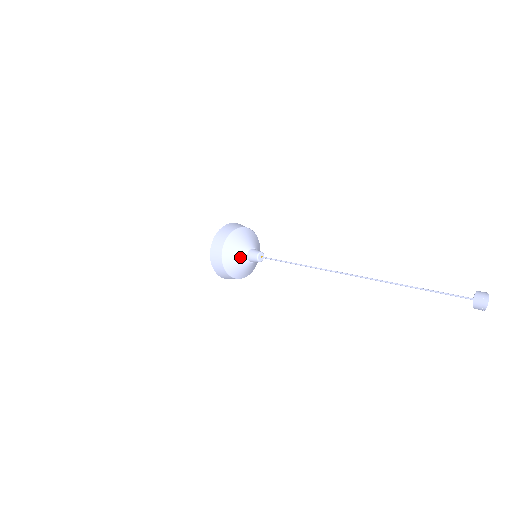
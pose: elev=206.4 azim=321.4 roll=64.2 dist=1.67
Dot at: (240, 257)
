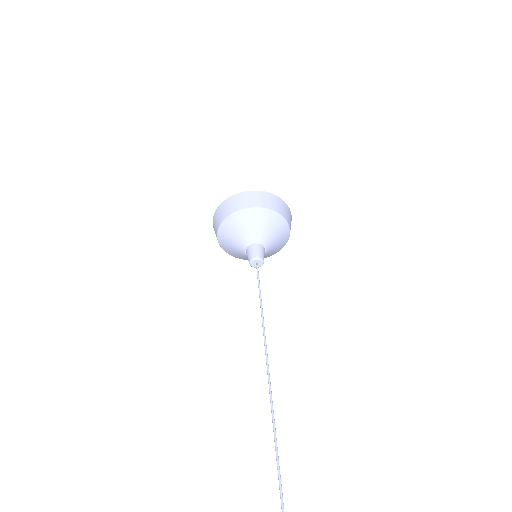
Dot at: (239, 253)
